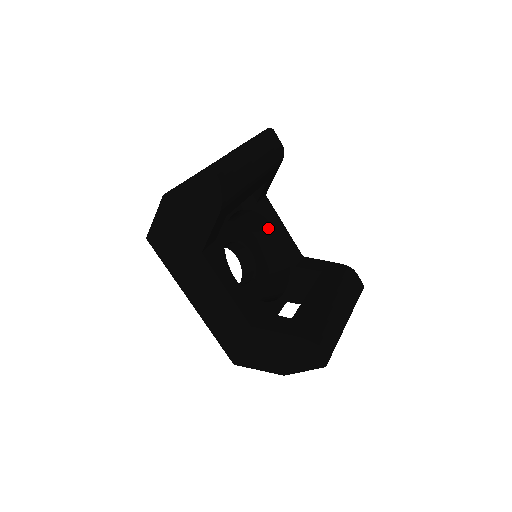
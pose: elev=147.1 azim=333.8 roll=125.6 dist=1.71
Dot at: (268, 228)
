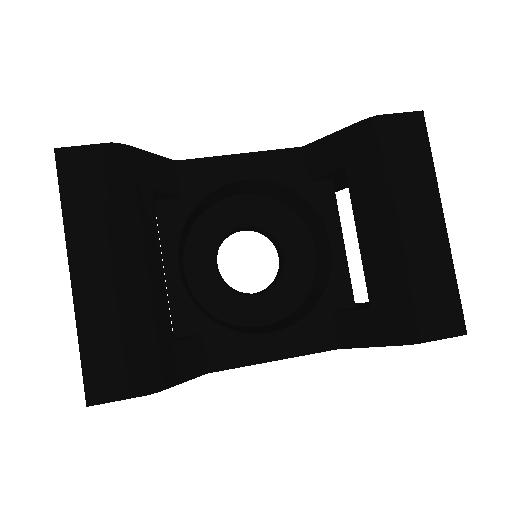
Dot at: (228, 187)
